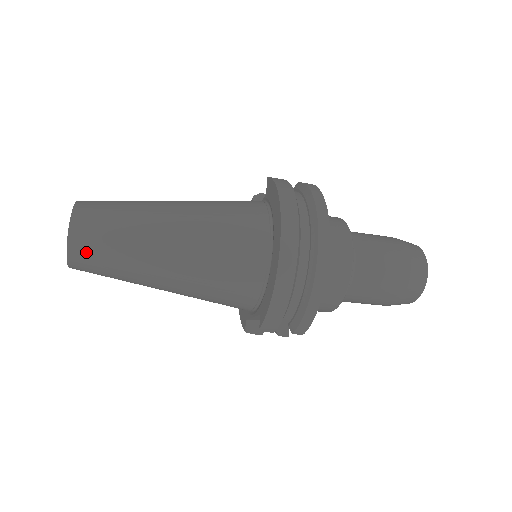
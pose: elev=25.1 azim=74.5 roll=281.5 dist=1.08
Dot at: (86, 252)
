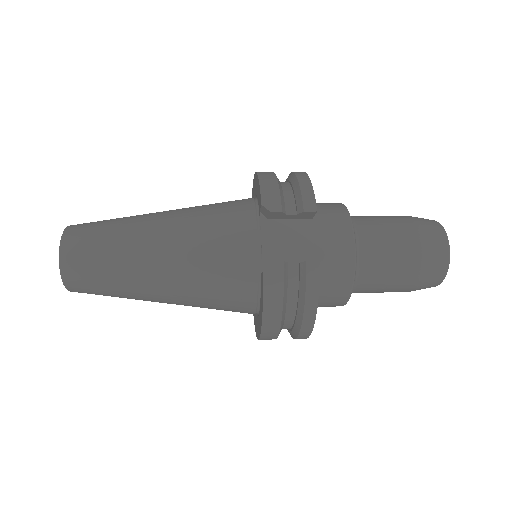
Dot at: occluded
